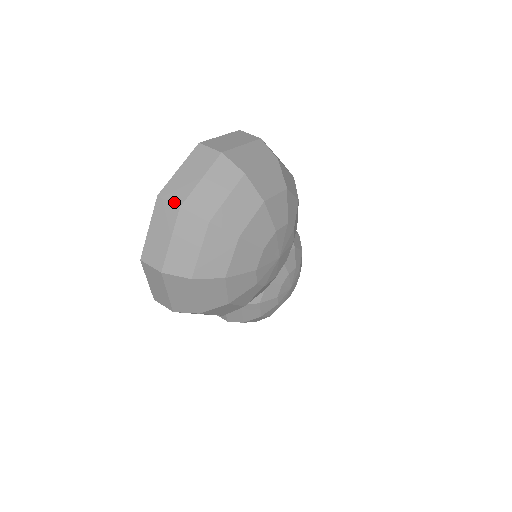
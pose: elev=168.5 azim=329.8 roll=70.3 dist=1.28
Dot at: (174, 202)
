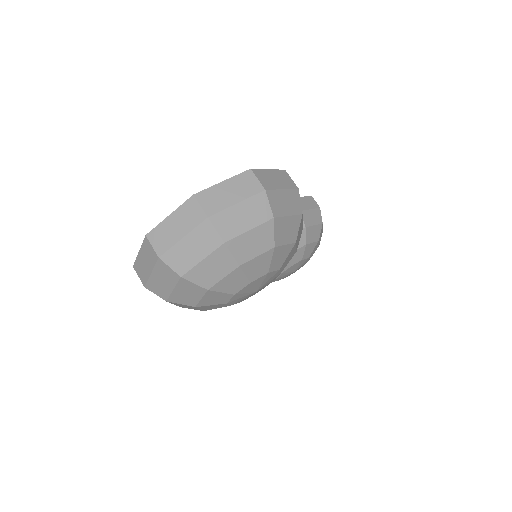
Dot at: (156, 250)
